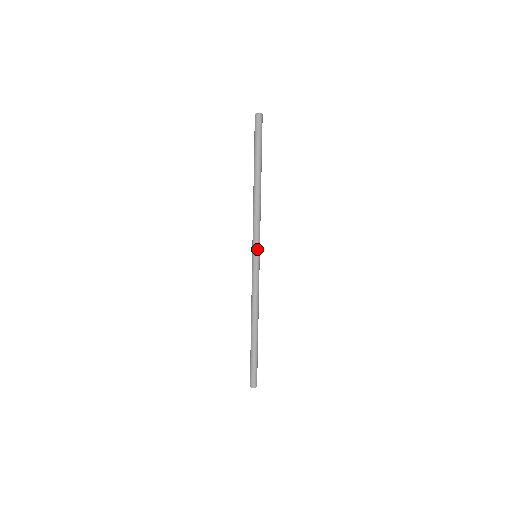
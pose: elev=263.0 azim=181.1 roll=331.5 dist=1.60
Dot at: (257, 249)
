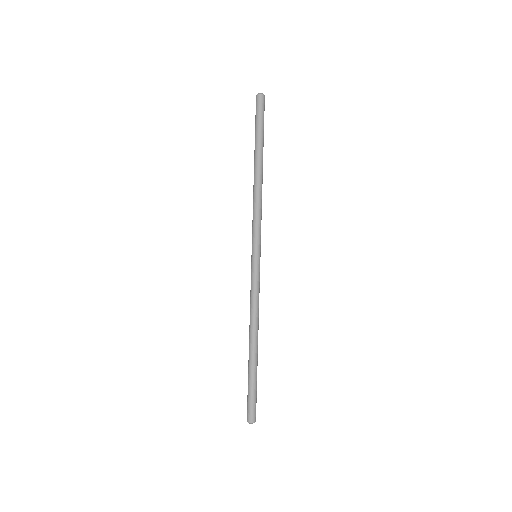
Dot at: (260, 247)
